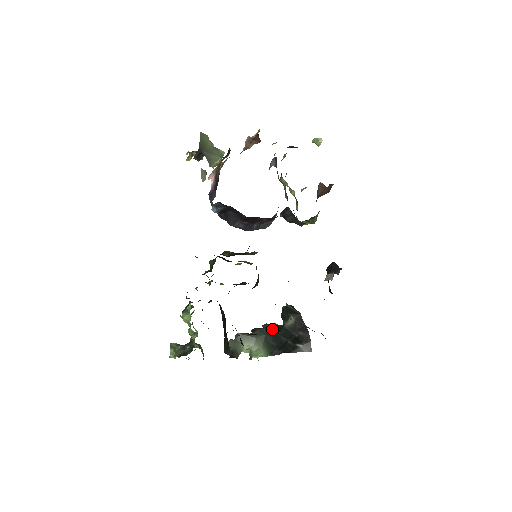
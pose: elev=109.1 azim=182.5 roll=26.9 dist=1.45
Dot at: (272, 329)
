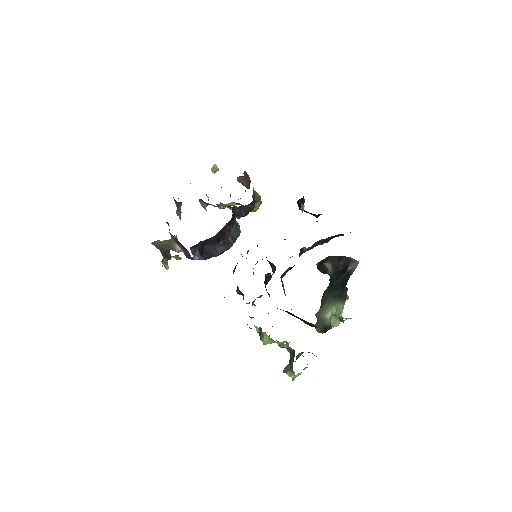
Dot at: (328, 287)
